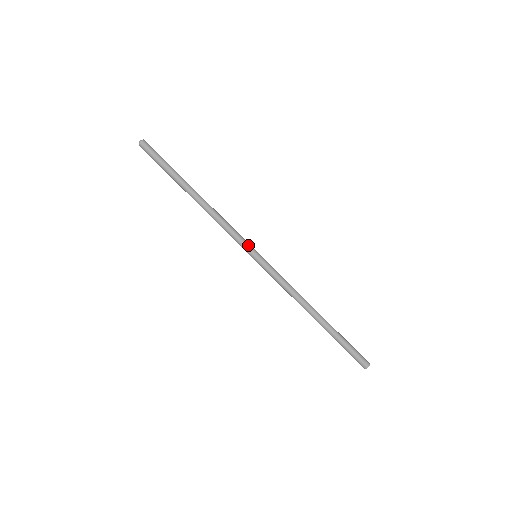
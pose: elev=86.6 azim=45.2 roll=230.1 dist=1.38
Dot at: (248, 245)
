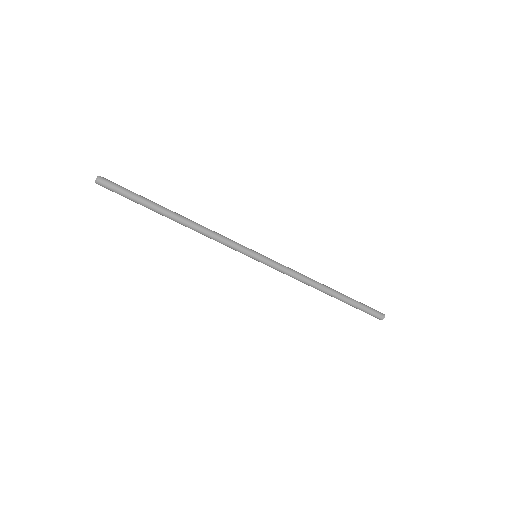
Dot at: (244, 253)
